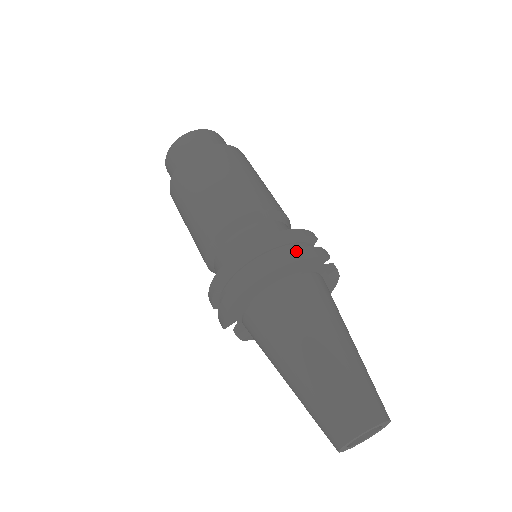
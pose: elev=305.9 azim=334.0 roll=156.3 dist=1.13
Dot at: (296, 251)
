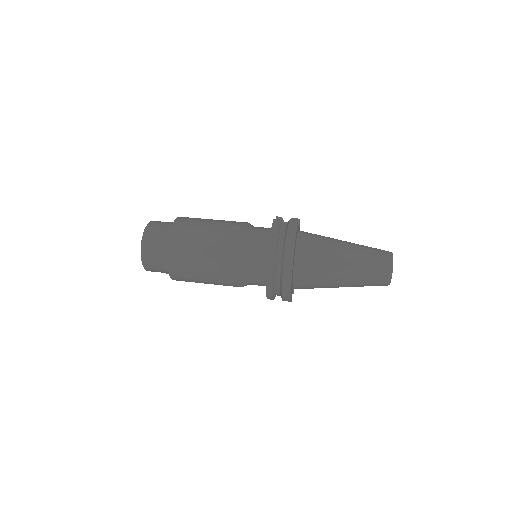
Dot at: (288, 239)
